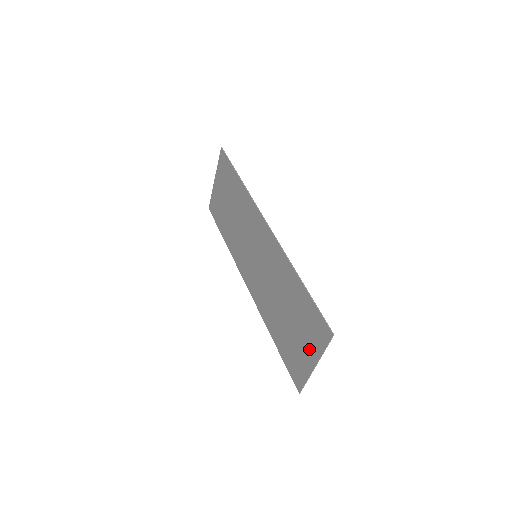
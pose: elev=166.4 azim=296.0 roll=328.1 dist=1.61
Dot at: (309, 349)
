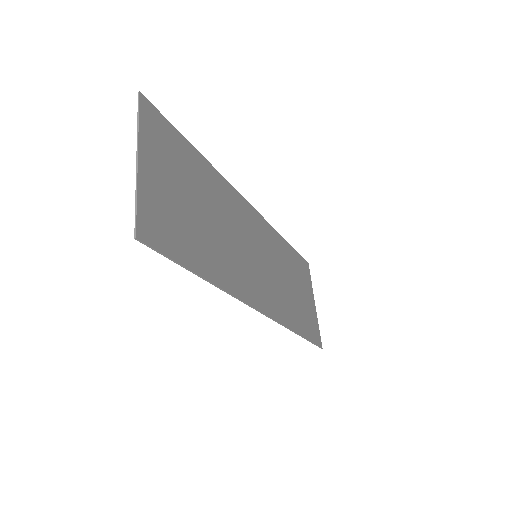
Dot at: (154, 165)
